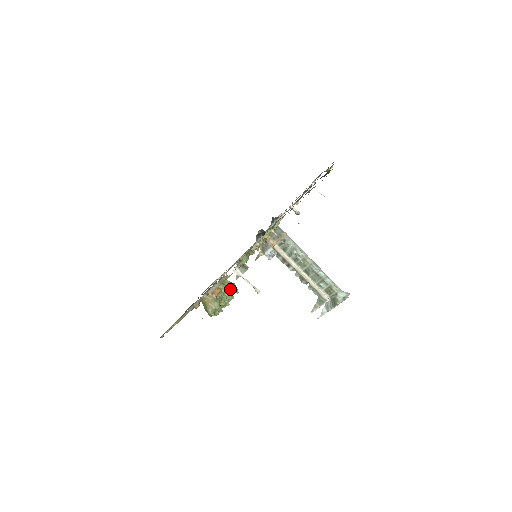
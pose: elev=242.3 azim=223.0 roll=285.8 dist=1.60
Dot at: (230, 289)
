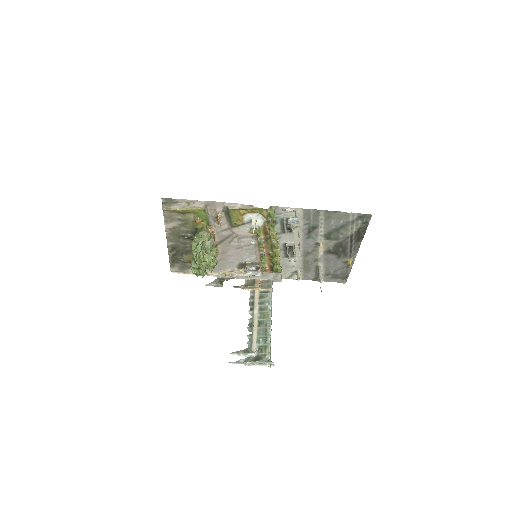
Dot at: (213, 259)
